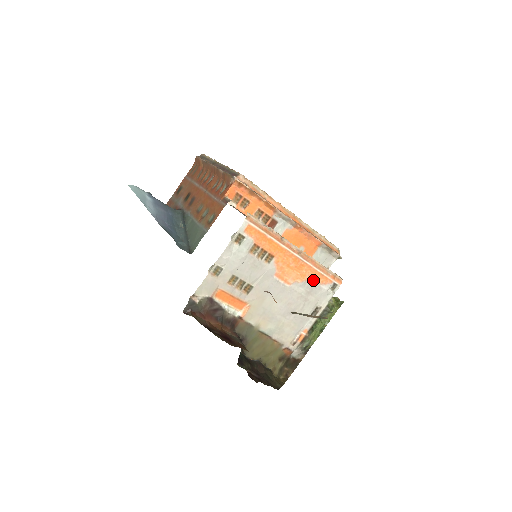
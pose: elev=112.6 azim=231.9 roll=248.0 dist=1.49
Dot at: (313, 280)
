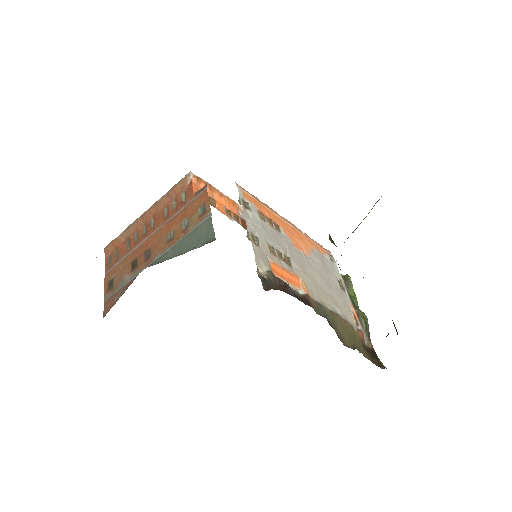
Dot at: (316, 250)
